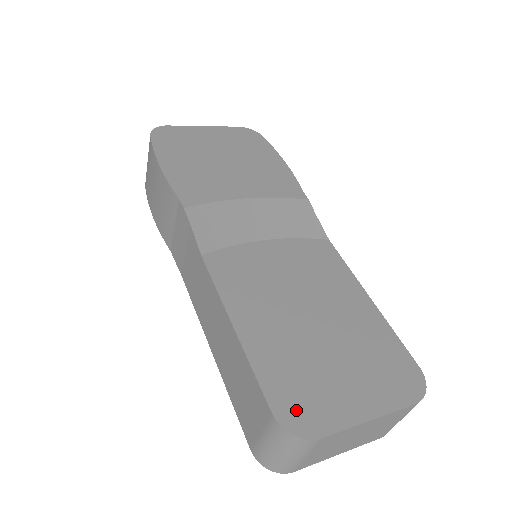
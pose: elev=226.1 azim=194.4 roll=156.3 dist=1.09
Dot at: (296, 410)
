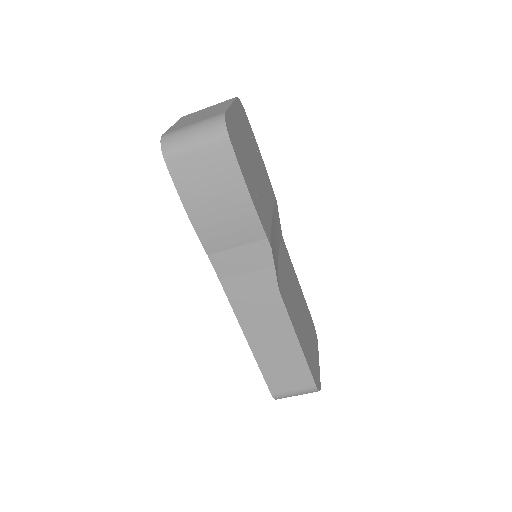
Dot at: (316, 377)
